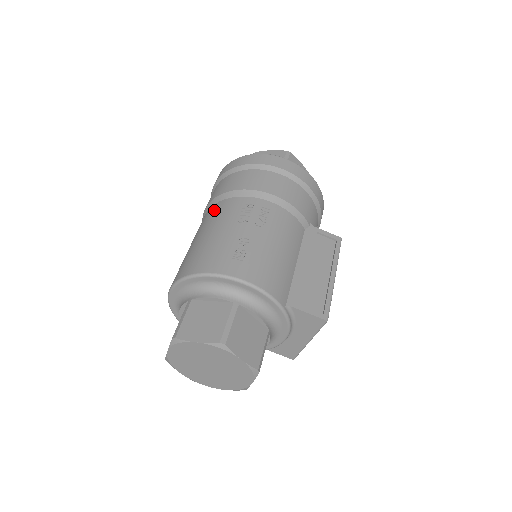
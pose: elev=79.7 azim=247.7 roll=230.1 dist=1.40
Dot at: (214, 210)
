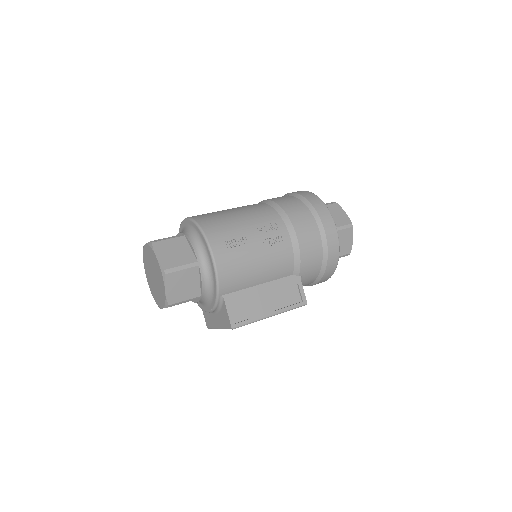
Dot at: (261, 206)
